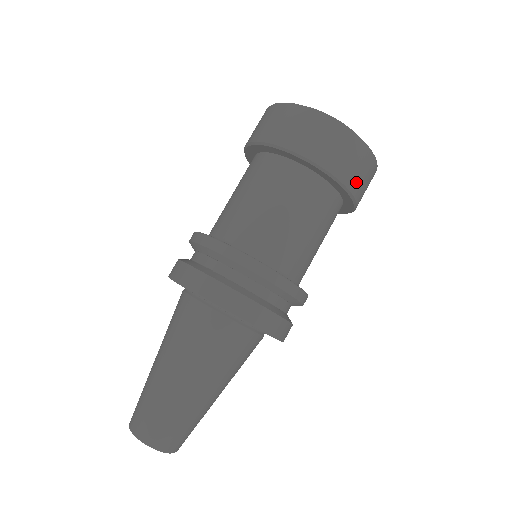
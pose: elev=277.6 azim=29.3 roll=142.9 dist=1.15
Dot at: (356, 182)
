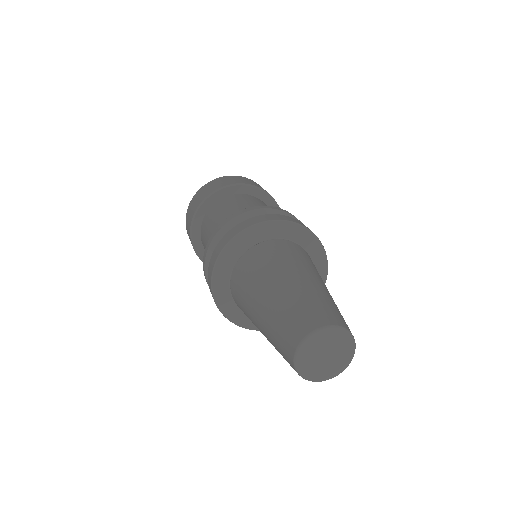
Dot at: (256, 185)
